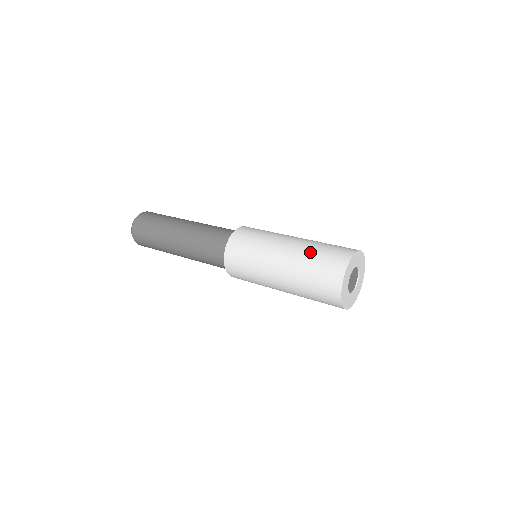
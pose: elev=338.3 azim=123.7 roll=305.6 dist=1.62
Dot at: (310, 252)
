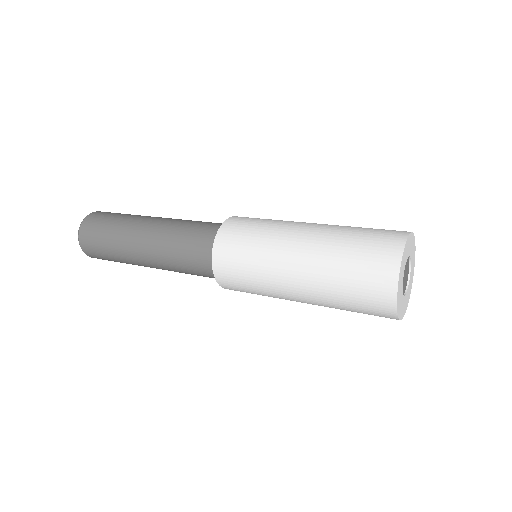
Dot at: (341, 240)
